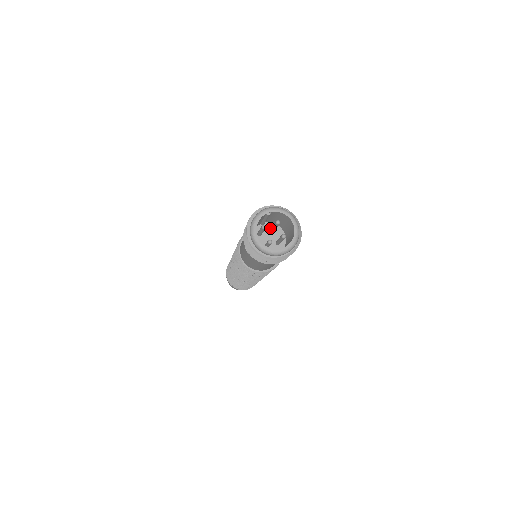
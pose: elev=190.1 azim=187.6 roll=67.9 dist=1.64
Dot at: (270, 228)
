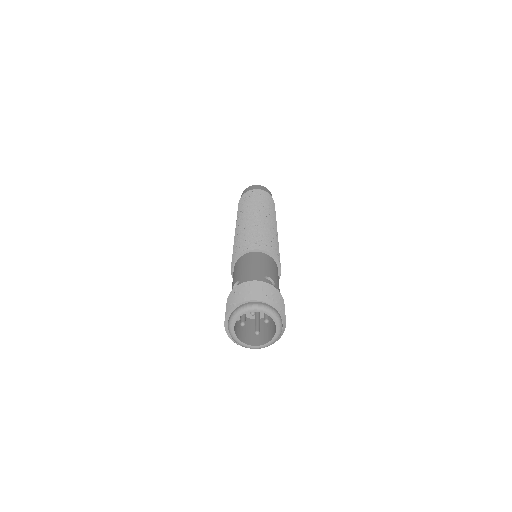
Dot at: occluded
